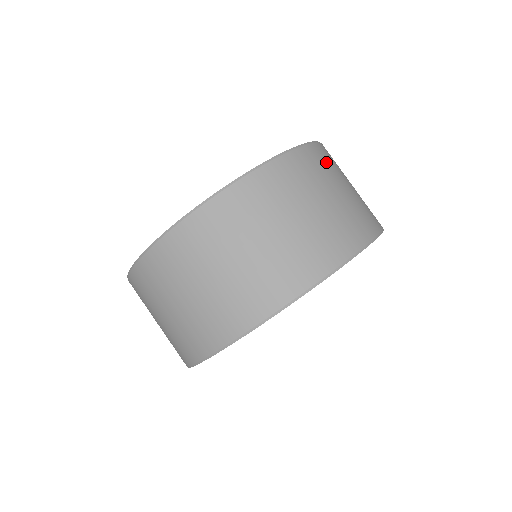
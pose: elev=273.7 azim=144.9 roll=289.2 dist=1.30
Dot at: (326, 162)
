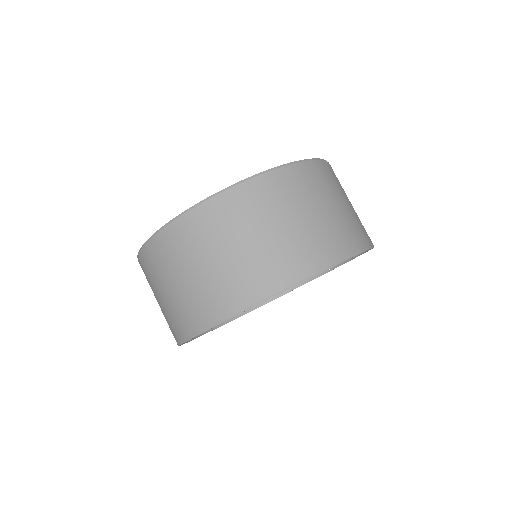
Dot at: (298, 185)
